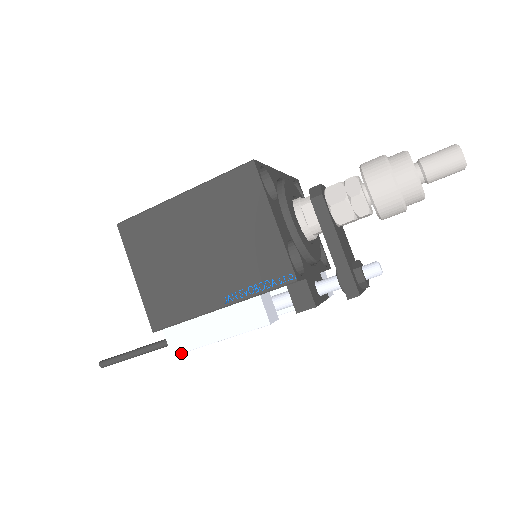
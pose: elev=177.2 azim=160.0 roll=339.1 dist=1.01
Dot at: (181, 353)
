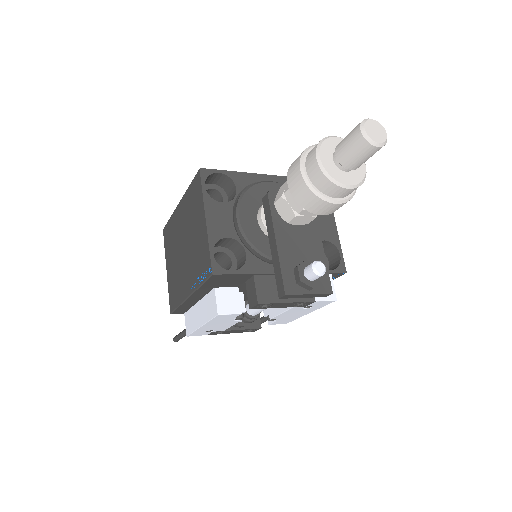
Dot at: (189, 334)
